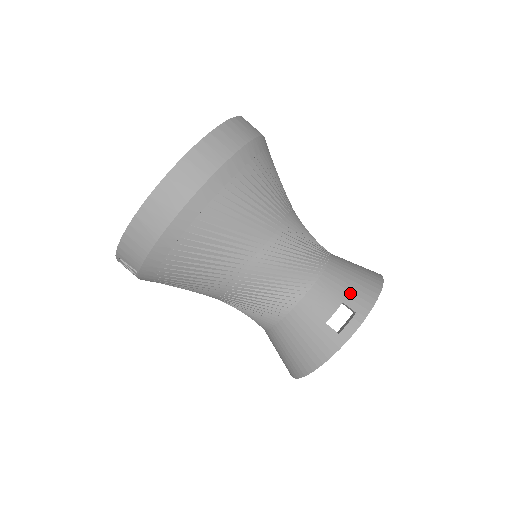
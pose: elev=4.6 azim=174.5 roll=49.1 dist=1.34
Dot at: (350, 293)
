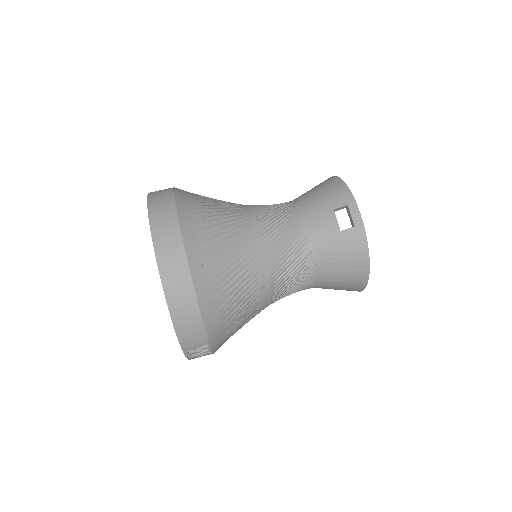
Dot at: (330, 201)
